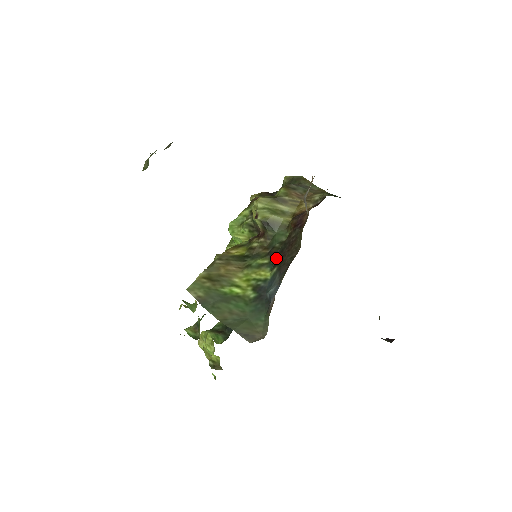
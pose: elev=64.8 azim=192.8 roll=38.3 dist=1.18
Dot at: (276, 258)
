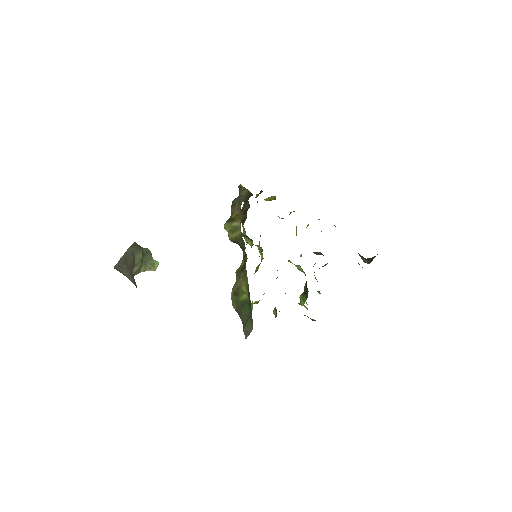
Dot at: occluded
